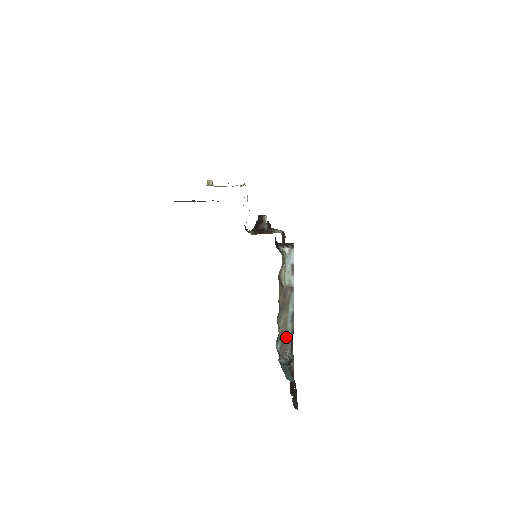
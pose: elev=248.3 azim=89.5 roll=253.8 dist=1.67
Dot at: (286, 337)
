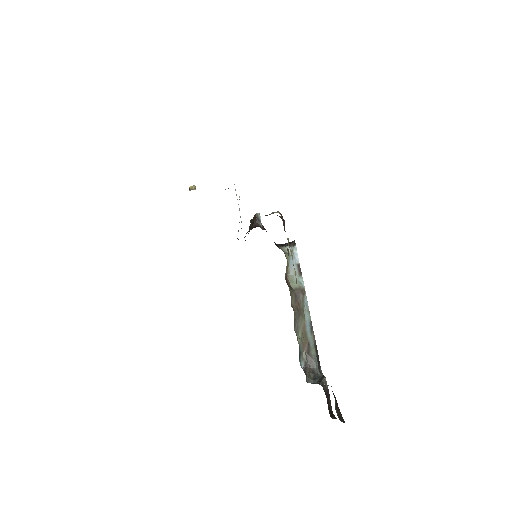
Dot at: (309, 351)
